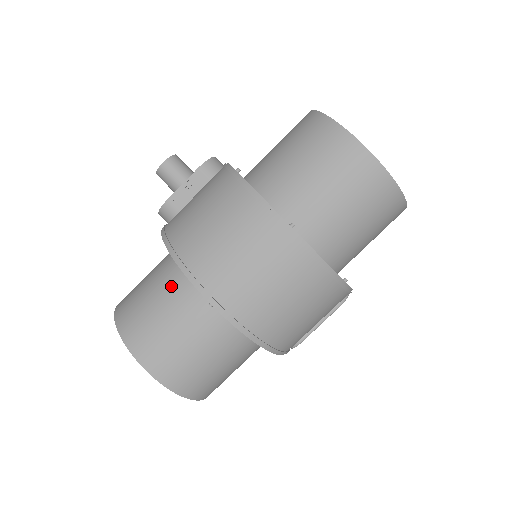
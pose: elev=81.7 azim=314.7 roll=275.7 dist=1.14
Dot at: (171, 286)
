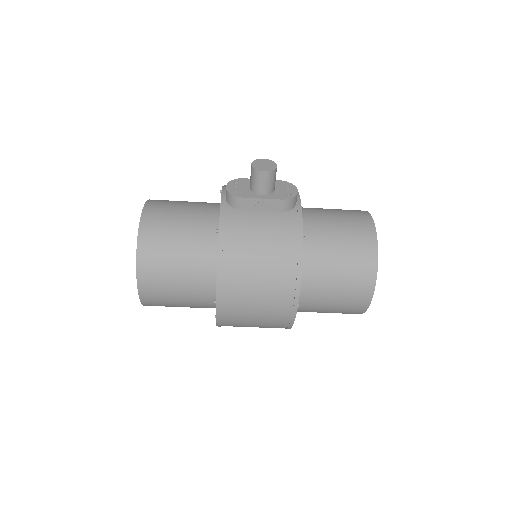
Dot at: (197, 262)
